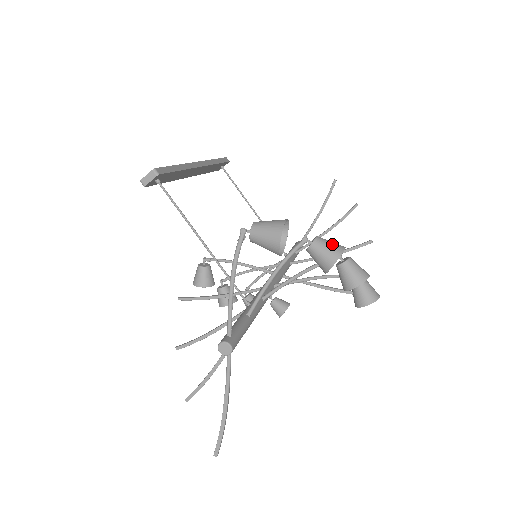
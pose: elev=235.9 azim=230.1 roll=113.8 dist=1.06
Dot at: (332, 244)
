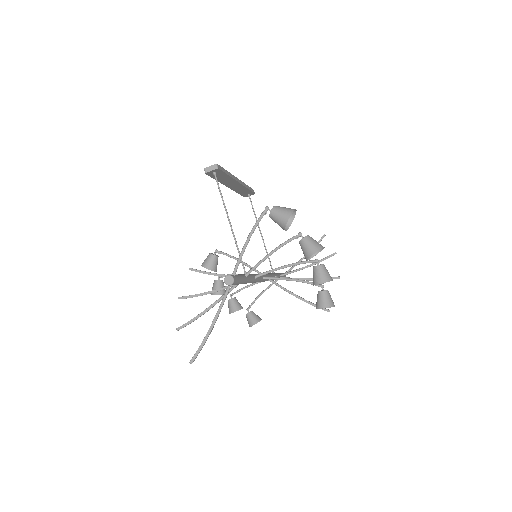
Dot at: (317, 242)
